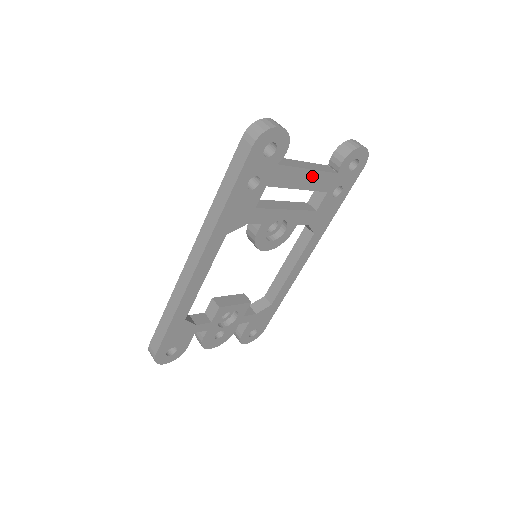
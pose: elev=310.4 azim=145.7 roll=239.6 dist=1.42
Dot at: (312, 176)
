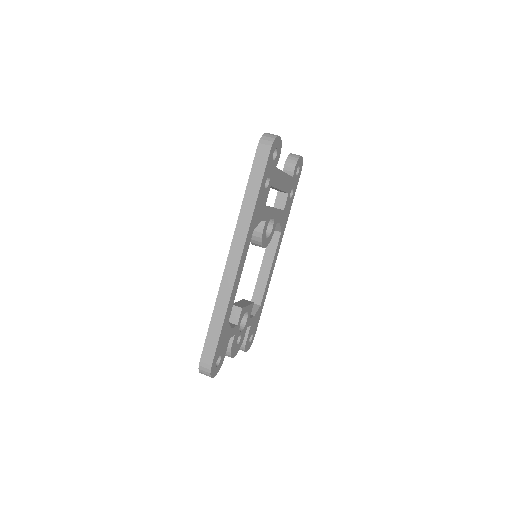
Dot at: (285, 179)
